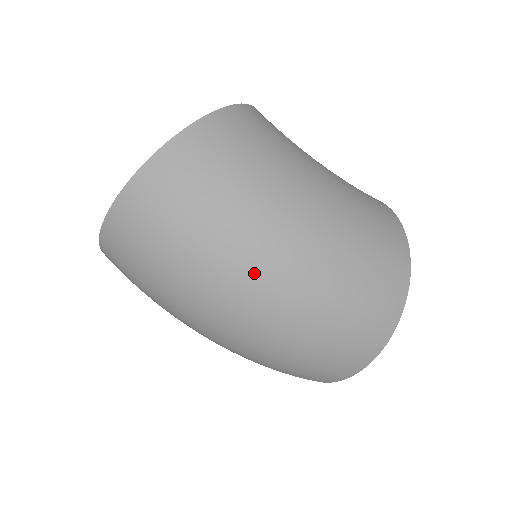
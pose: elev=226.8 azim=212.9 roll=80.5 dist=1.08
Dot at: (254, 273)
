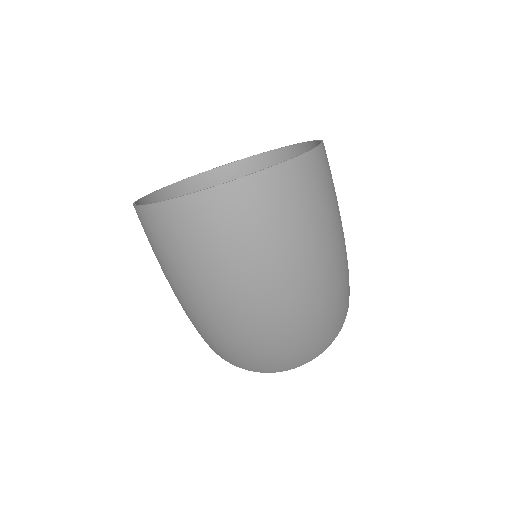
Dot at: (310, 282)
